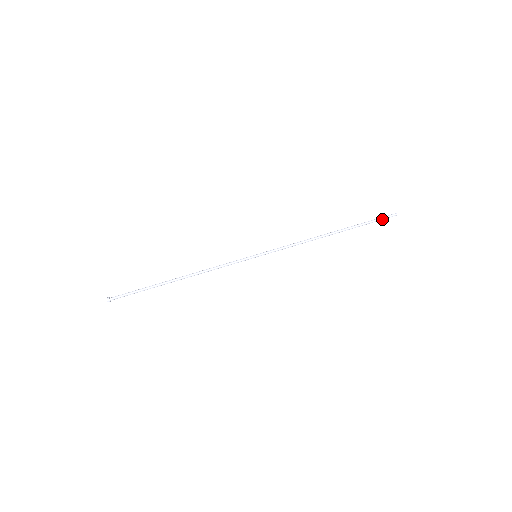
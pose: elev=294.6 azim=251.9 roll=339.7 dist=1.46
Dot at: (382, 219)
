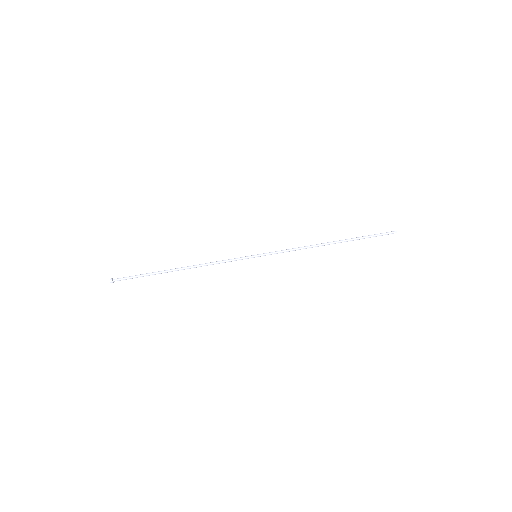
Dot at: (382, 235)
